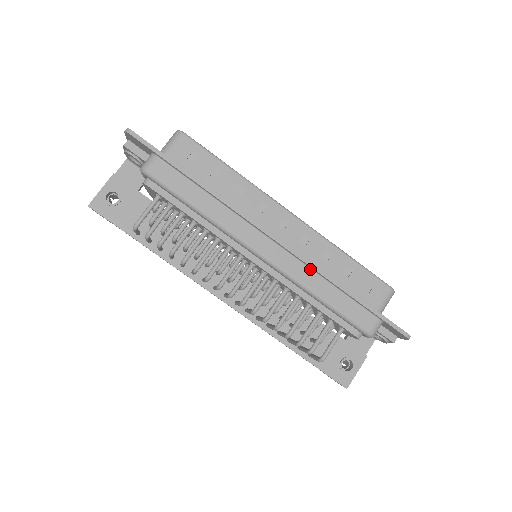
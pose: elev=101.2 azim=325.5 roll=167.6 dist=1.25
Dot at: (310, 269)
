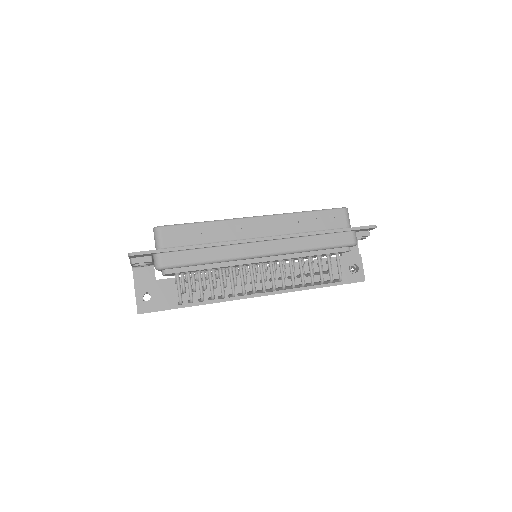
Dot at: (294, 238)
